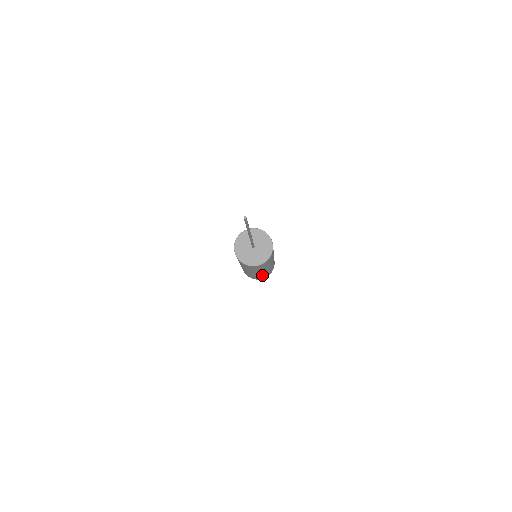
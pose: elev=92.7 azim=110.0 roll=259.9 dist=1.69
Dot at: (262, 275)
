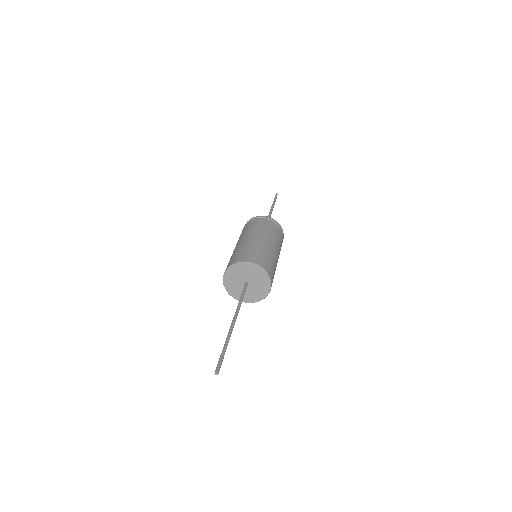
Dot at: occluded
